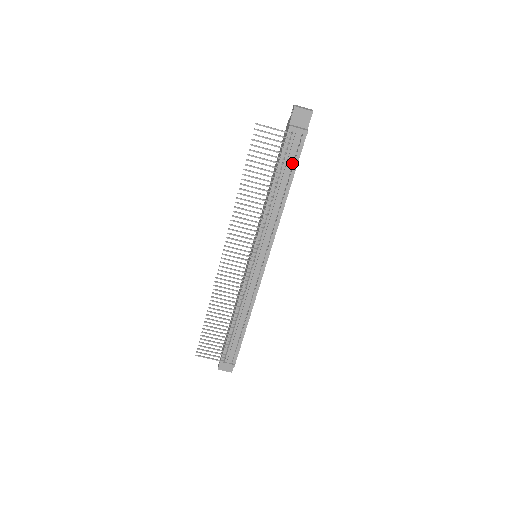
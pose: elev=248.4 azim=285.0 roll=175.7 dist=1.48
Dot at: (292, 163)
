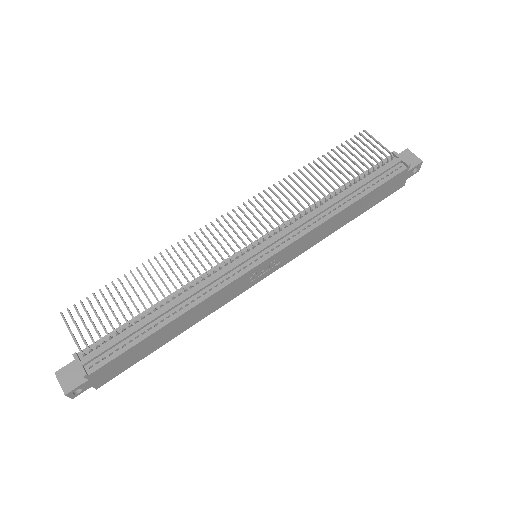
Dot at: (374, 182)
